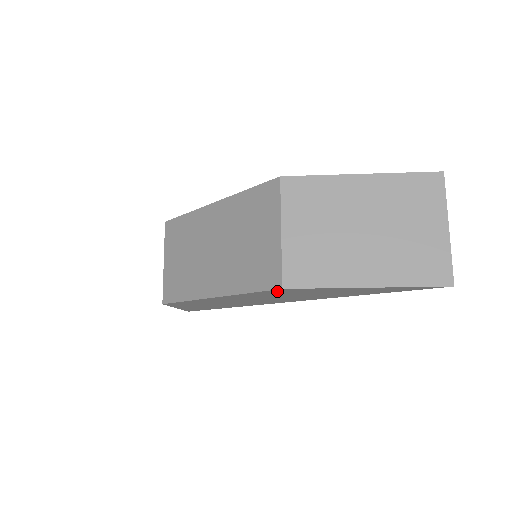
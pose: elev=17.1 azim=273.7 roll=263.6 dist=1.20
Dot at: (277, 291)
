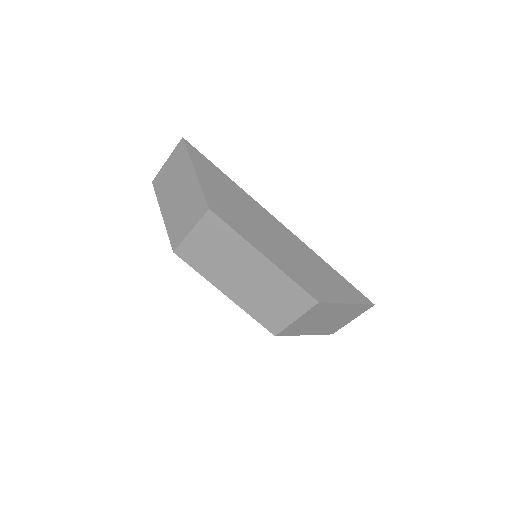
Dot at: occluded
